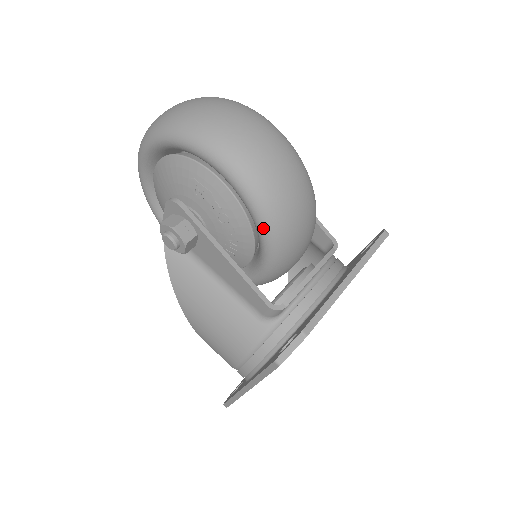
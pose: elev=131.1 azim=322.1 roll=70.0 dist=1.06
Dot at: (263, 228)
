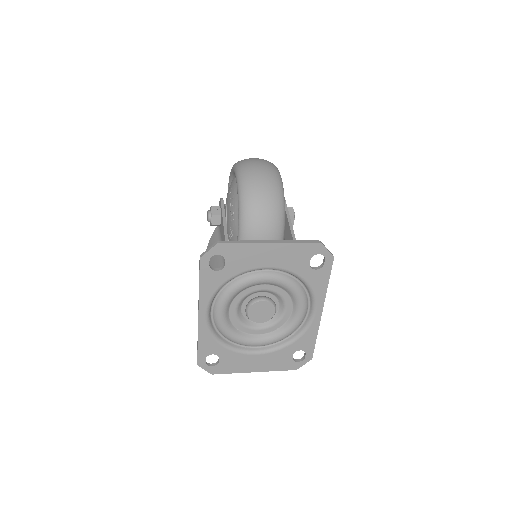
Dot at: (239, 202)
